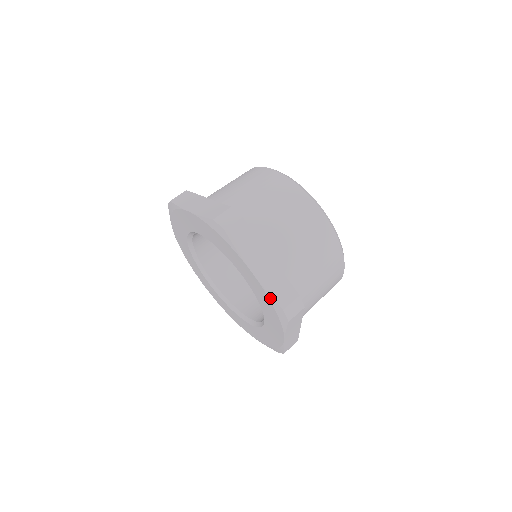
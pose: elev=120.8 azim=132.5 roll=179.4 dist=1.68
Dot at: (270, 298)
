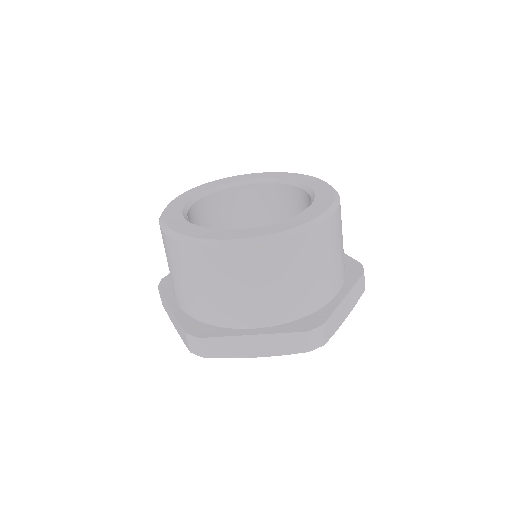
Dot at: occluded
